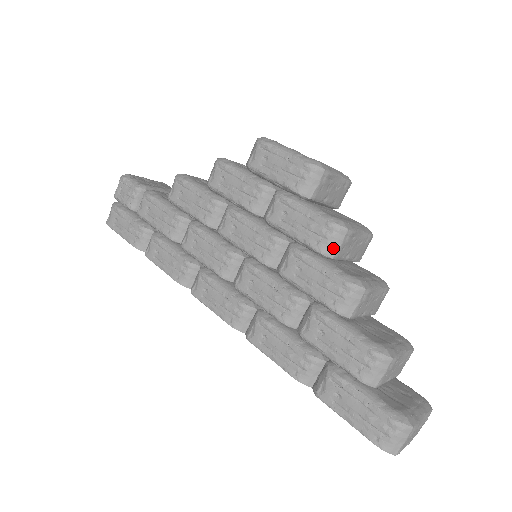
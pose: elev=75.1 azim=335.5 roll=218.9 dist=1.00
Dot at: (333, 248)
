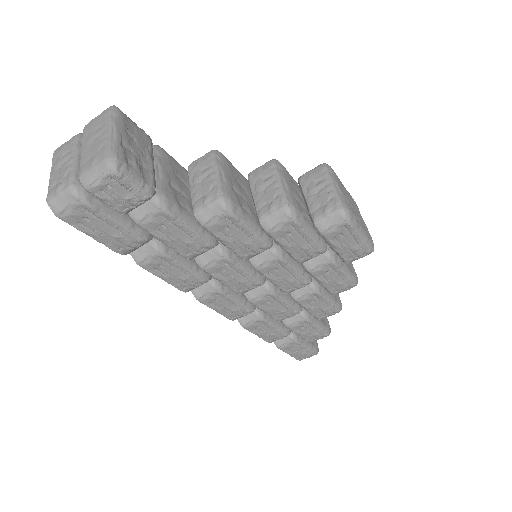
Dot at: occluded
